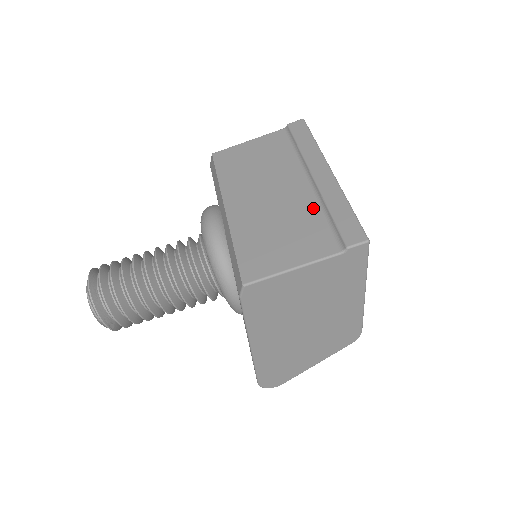
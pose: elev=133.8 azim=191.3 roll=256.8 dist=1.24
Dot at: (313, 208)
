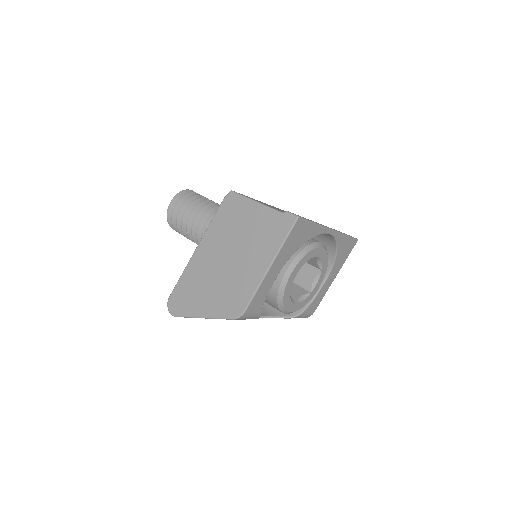
Dot at: occluded
